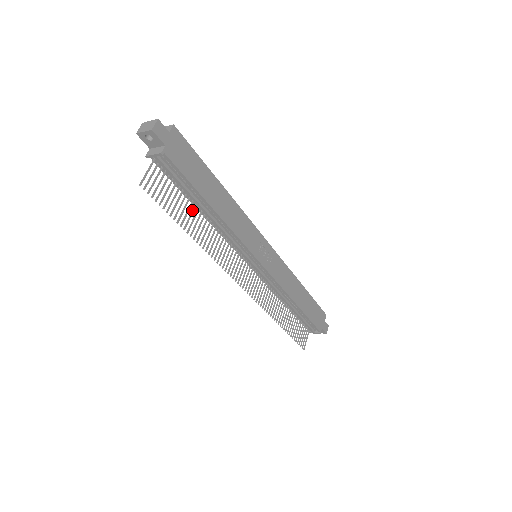
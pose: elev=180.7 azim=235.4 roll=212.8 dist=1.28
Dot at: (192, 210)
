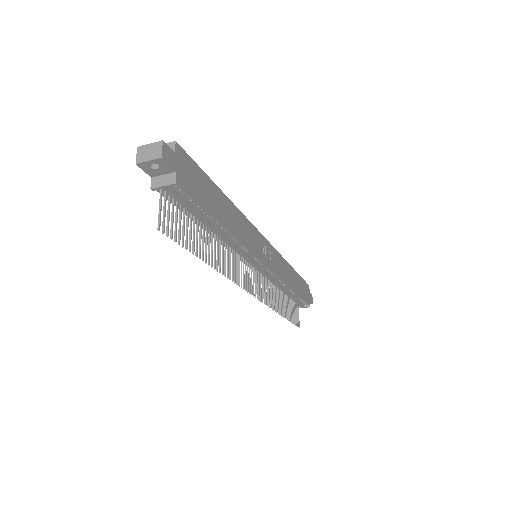
Dot at: (203, 234)
